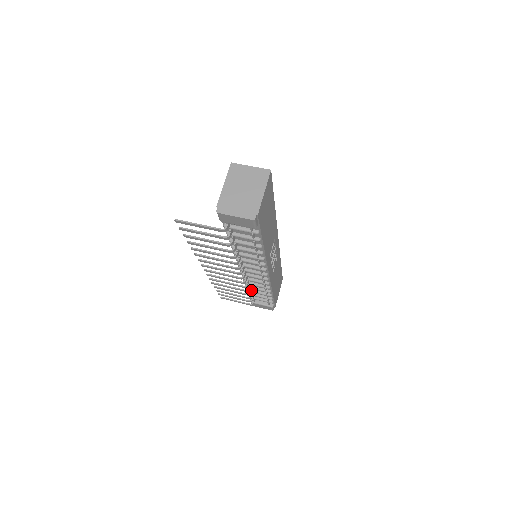
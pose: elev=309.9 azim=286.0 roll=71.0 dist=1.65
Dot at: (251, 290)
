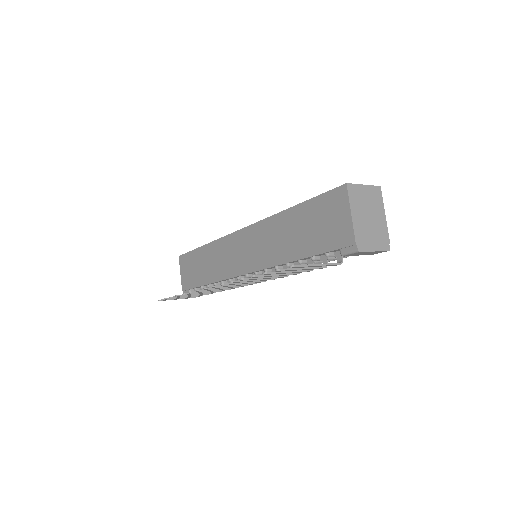
Dot at: occluded
